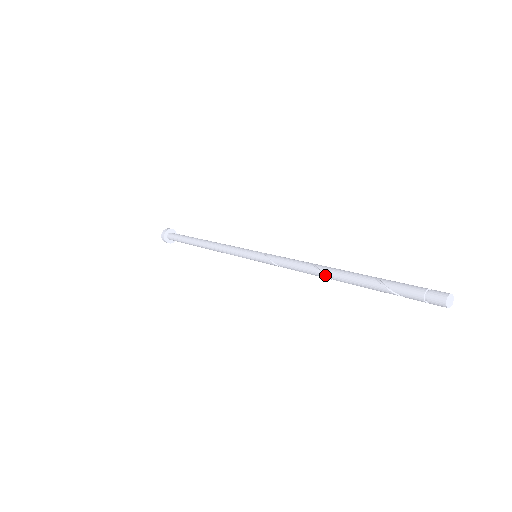
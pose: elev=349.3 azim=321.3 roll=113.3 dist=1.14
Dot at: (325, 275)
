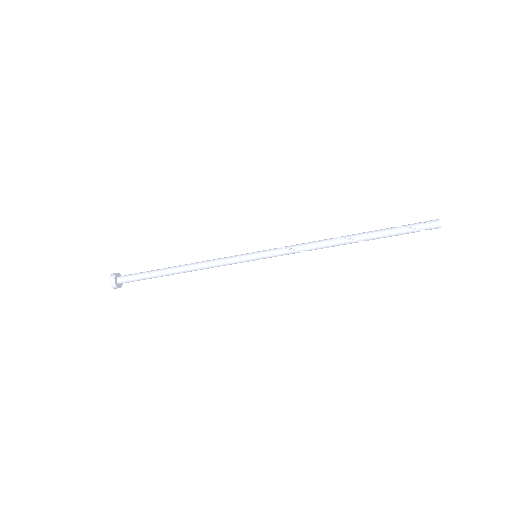
Dot at: (339, 238)
